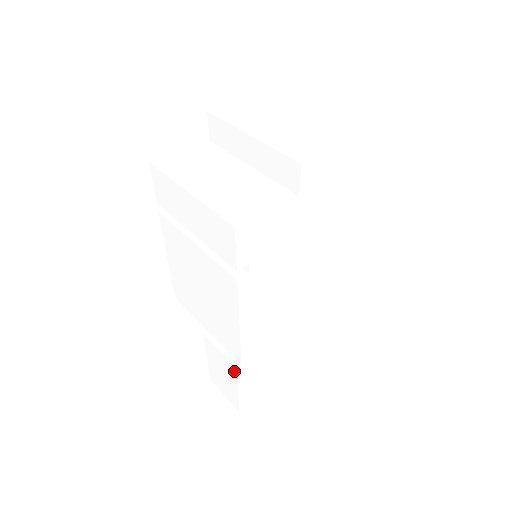
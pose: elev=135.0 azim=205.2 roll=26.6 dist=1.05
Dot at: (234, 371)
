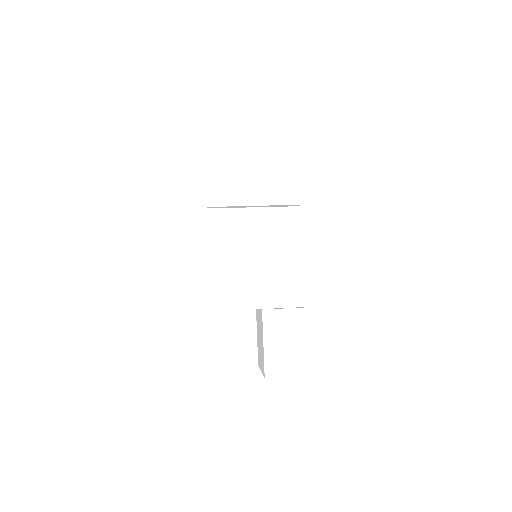
Dot at: (303, 315)
